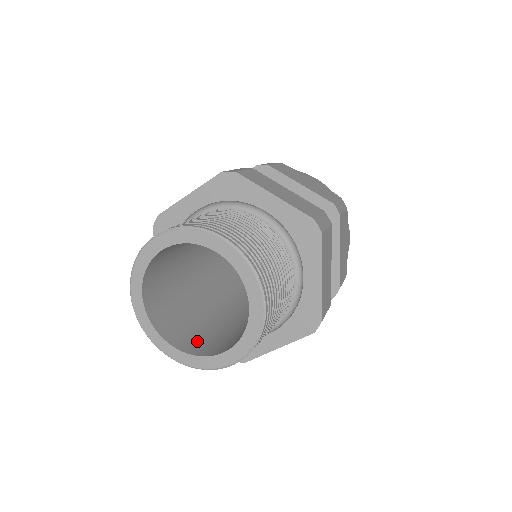
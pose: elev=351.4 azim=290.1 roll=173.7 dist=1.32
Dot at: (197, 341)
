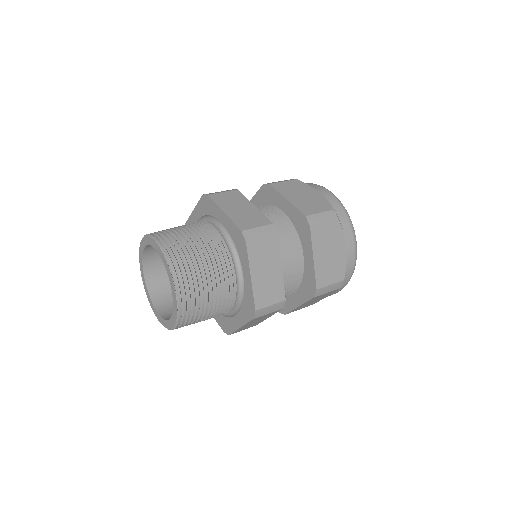
Dot at: occluded
